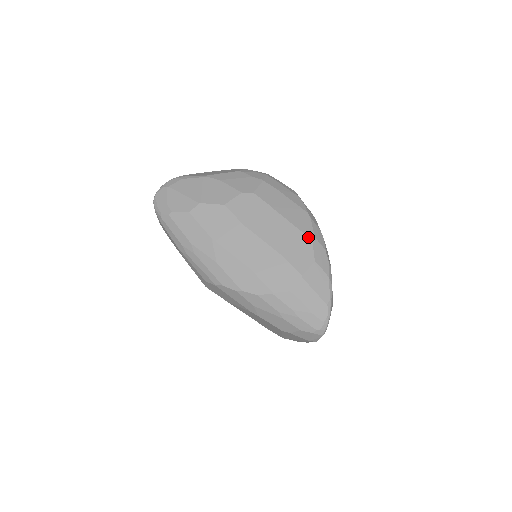
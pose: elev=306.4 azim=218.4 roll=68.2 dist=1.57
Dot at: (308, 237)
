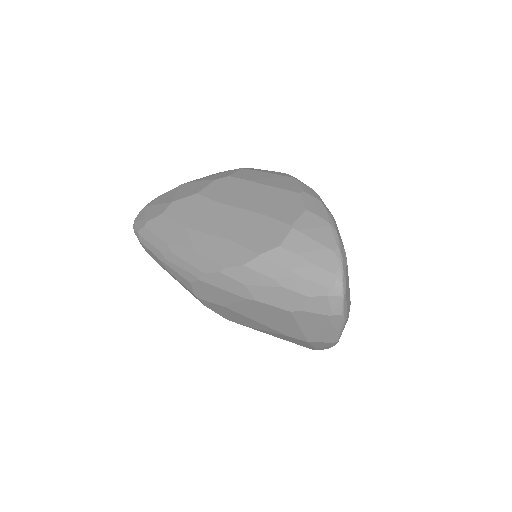
Dot at: (295, 192)
